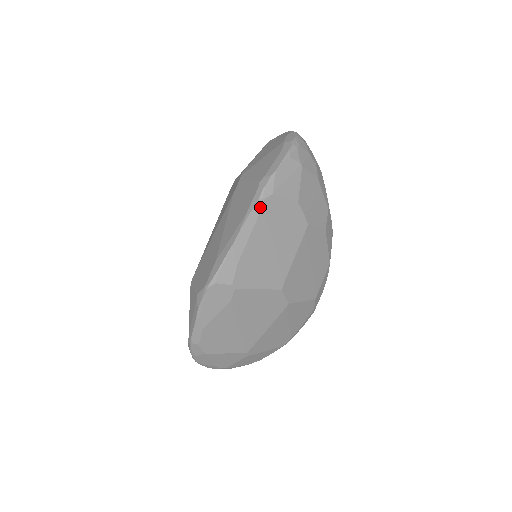
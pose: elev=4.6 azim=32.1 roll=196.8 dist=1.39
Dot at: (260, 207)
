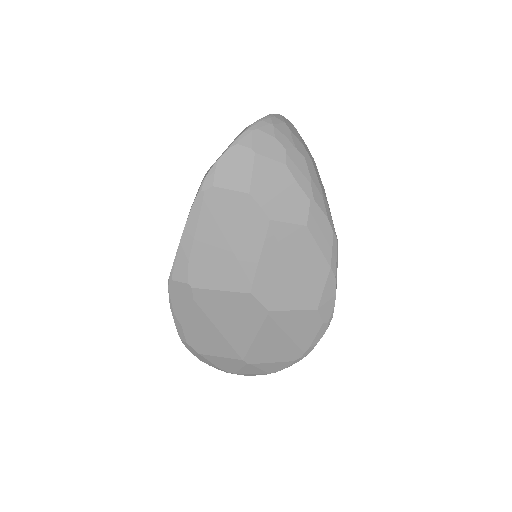
Dot at: (201, 201)
